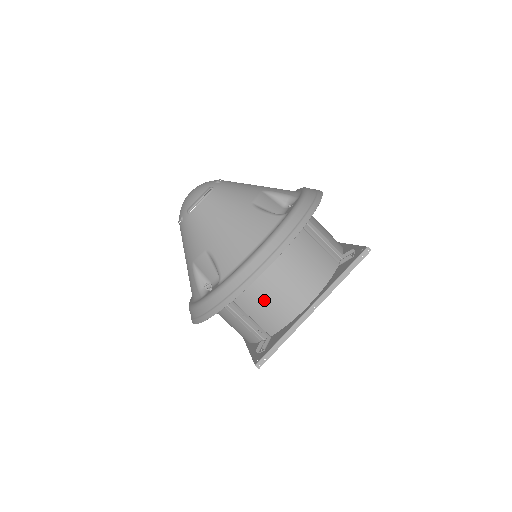
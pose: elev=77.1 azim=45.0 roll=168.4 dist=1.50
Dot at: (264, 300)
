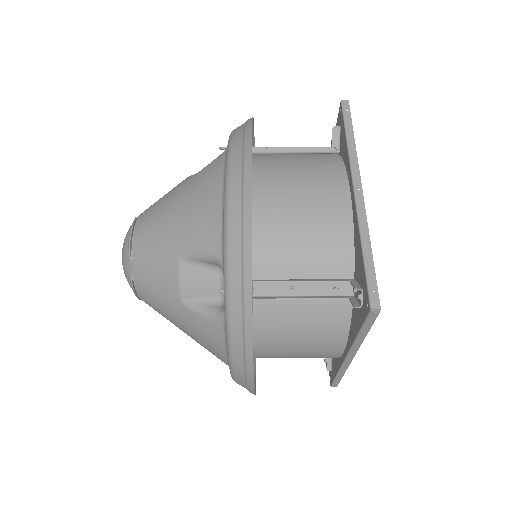
Dot at: occluded
